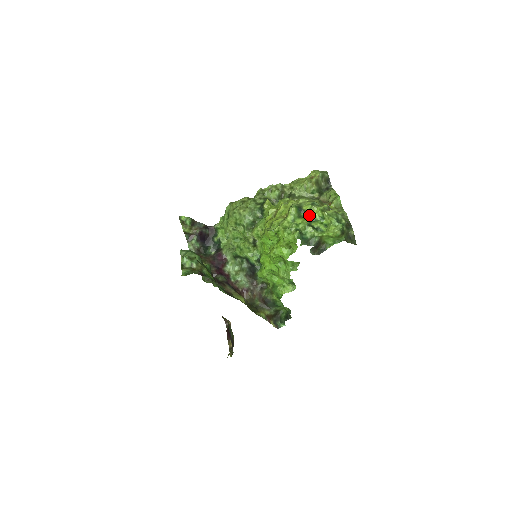
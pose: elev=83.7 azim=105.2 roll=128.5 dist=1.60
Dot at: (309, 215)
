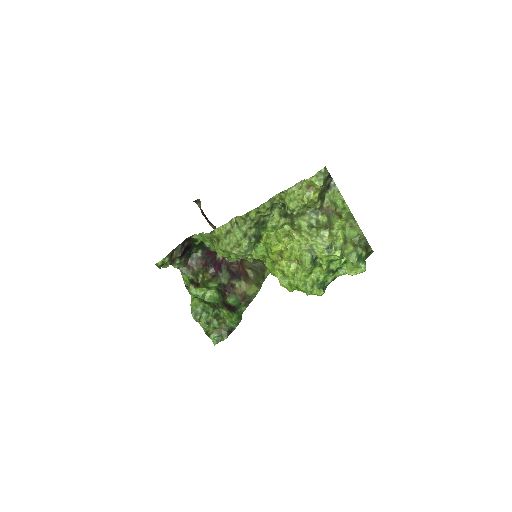
Dot at: (327, 263)
